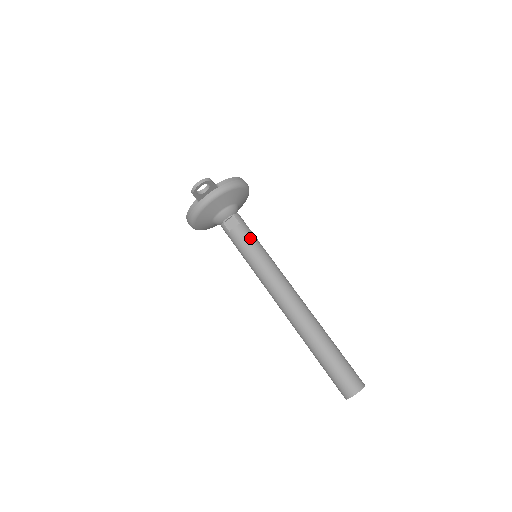
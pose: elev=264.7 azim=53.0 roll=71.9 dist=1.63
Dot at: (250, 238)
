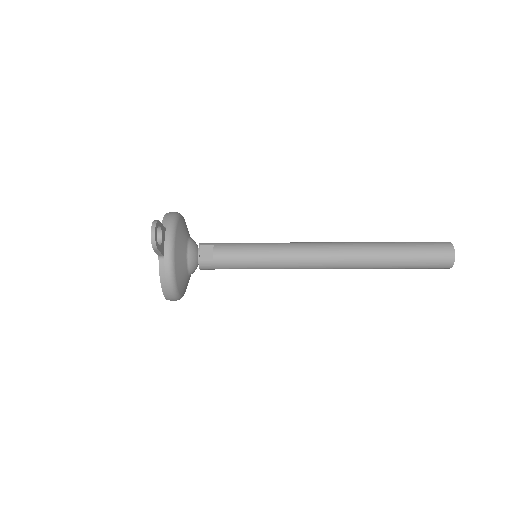
Dot at: (236, 245)
